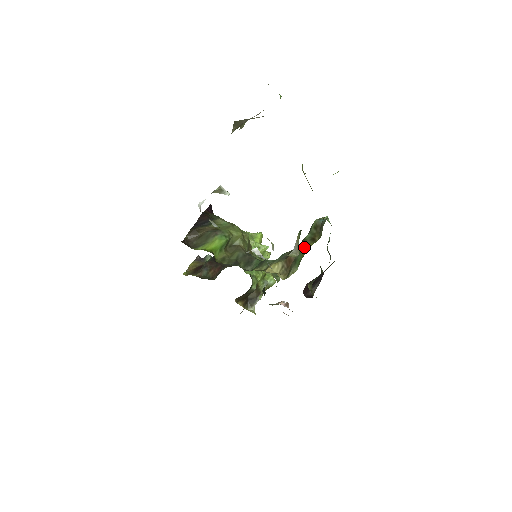
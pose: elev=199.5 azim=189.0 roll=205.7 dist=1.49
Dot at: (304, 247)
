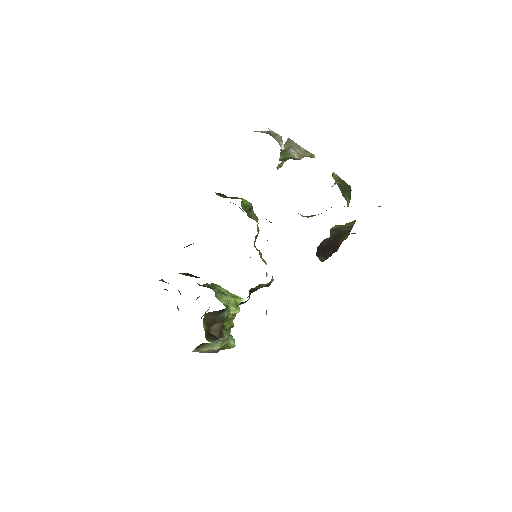
Dot at: occluded
